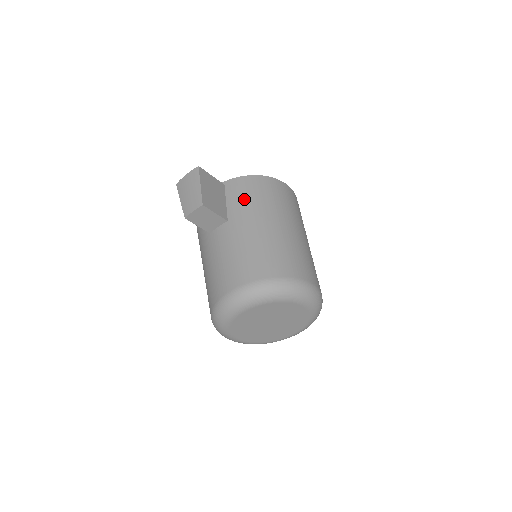
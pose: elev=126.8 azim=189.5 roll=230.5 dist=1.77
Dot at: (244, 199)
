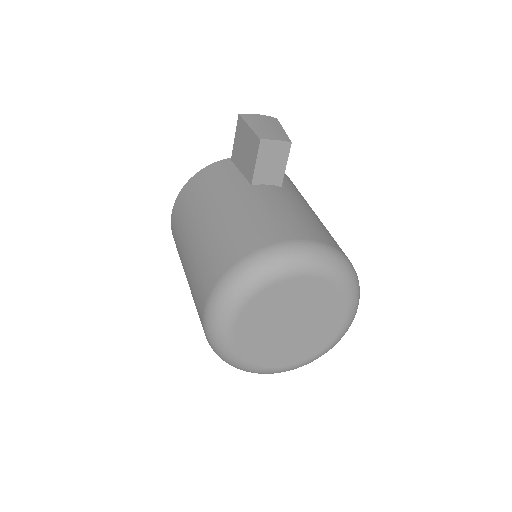
Dot at: (294, 186)
